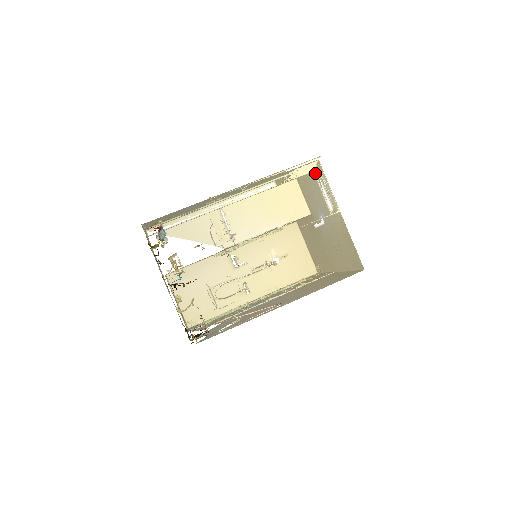
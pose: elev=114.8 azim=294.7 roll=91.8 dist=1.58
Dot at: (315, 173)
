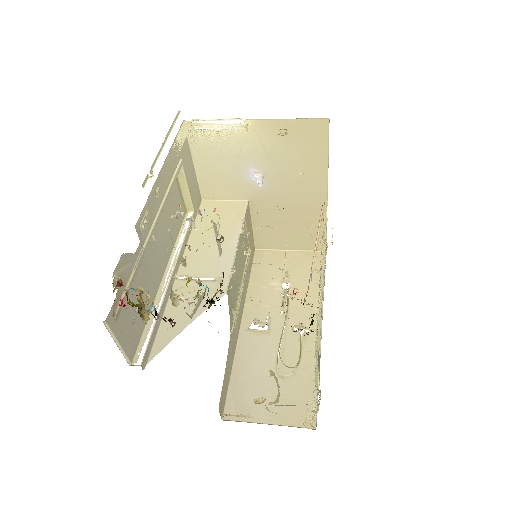
Dot at: (194, 126)
